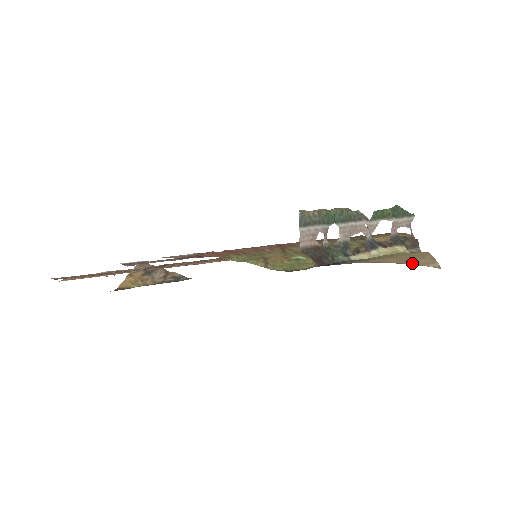
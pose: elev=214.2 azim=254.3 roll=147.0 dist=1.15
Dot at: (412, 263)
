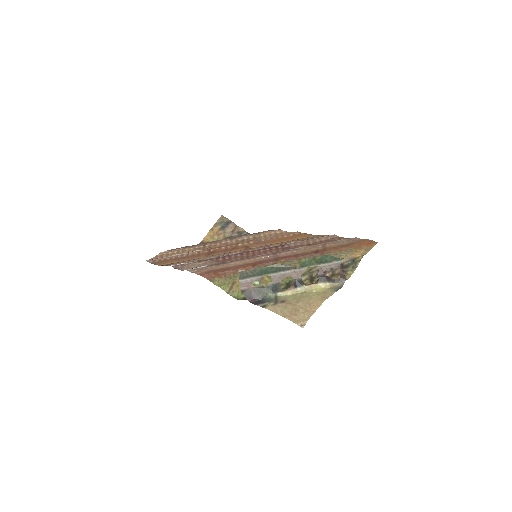
Dot at: (292, 318)
